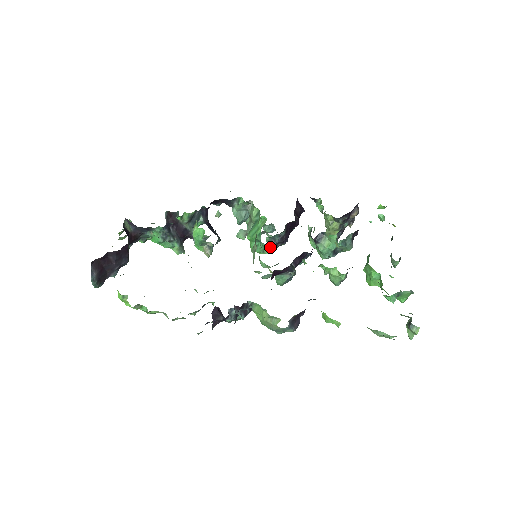
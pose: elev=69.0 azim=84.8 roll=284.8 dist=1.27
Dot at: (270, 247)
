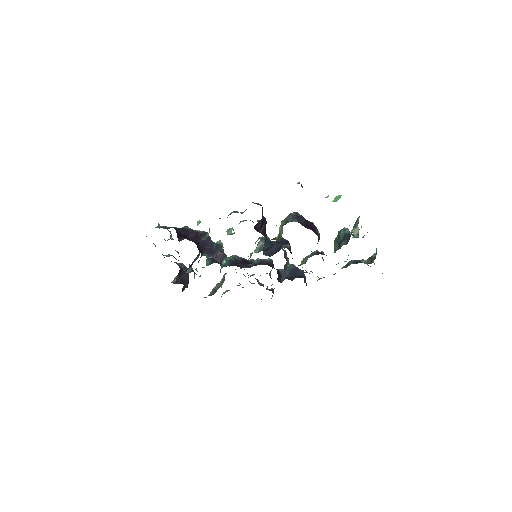
Dot at: (260, 246)
